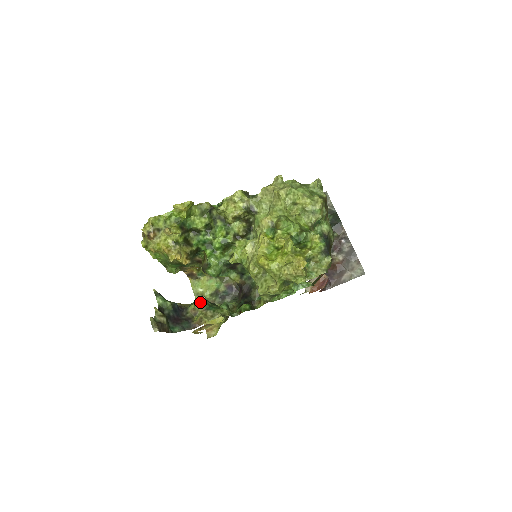
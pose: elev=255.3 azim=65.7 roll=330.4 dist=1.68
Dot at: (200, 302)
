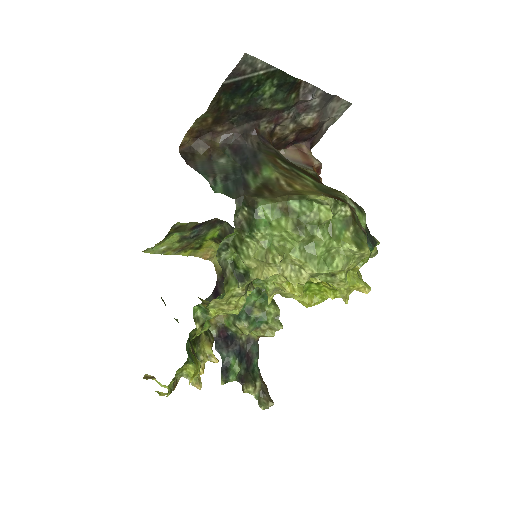
Dot at: (248, 331)
